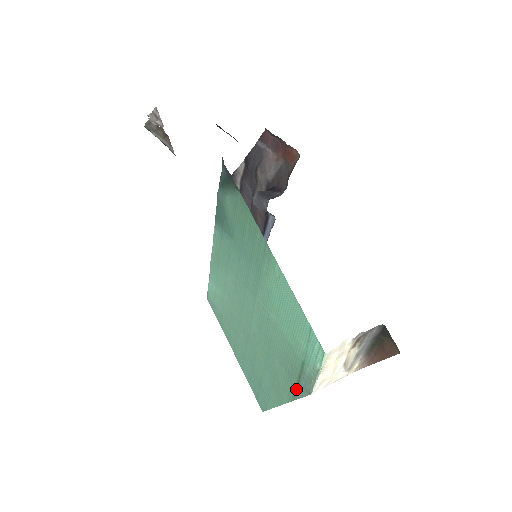
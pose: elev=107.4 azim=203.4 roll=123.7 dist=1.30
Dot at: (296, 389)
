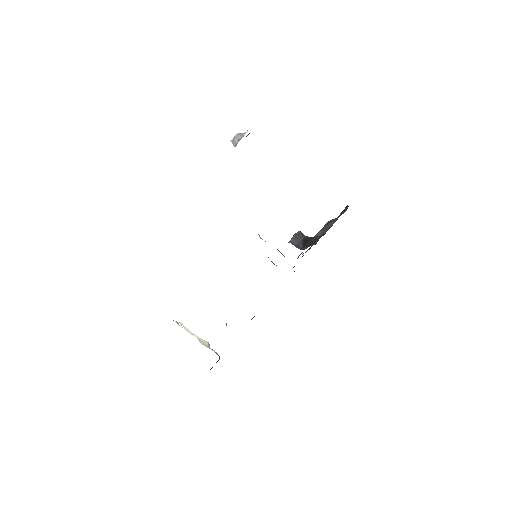
Dot at: occluded
